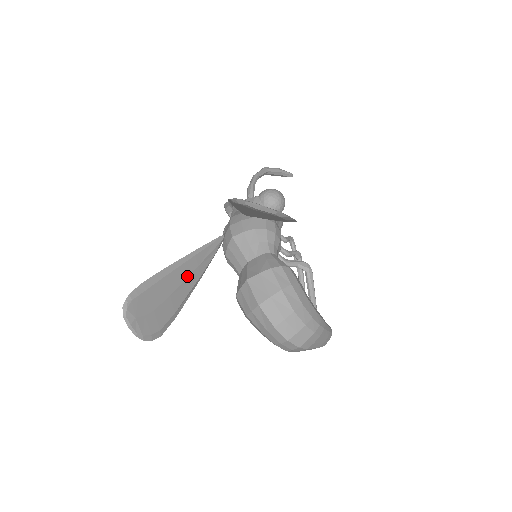
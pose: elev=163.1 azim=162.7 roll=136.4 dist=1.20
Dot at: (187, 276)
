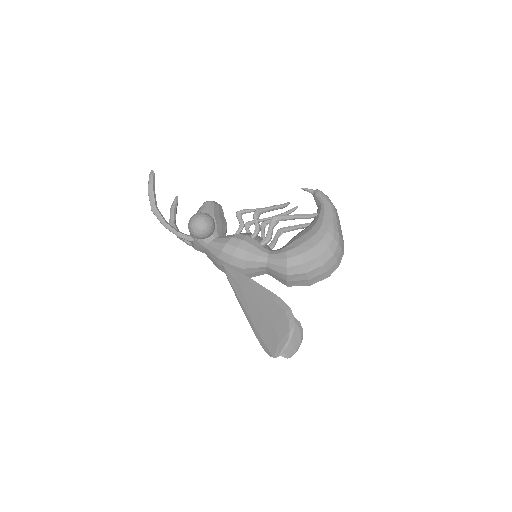
Dot at: occluded
